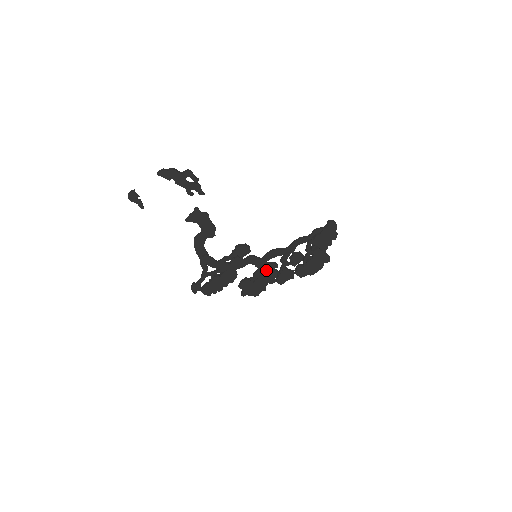
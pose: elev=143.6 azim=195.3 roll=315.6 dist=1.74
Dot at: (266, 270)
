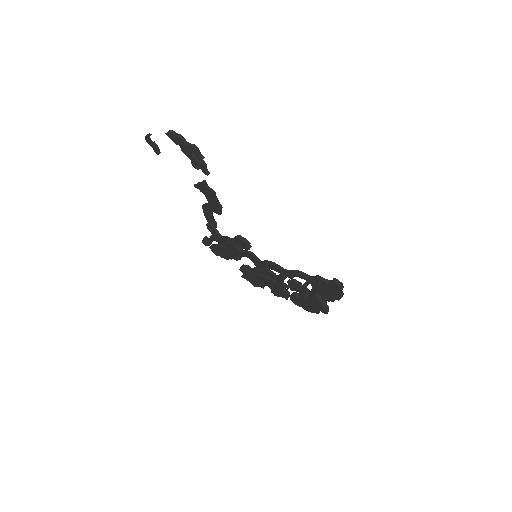
Dot at: (265, 273)
